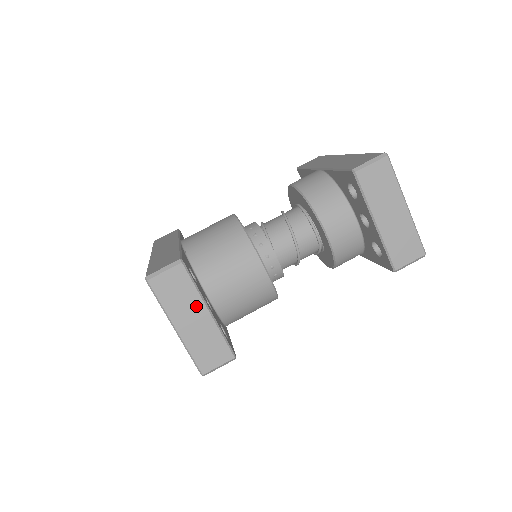
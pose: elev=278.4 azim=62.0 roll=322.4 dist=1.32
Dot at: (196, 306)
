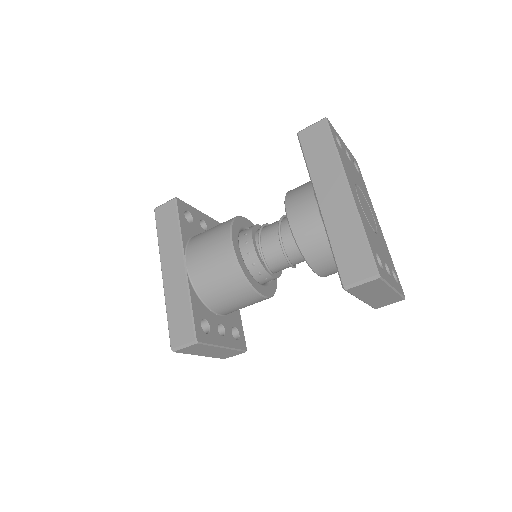
Dot at: (213, 349)
